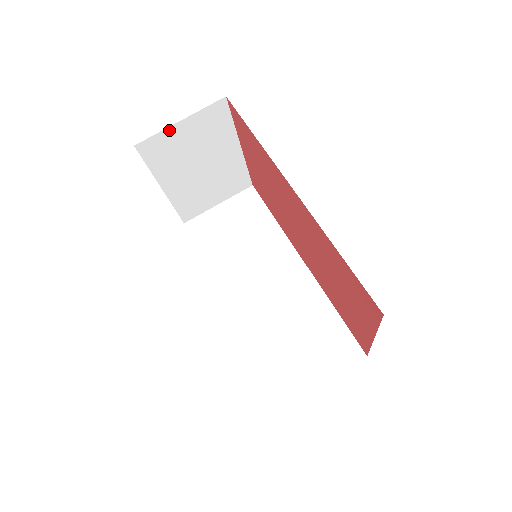
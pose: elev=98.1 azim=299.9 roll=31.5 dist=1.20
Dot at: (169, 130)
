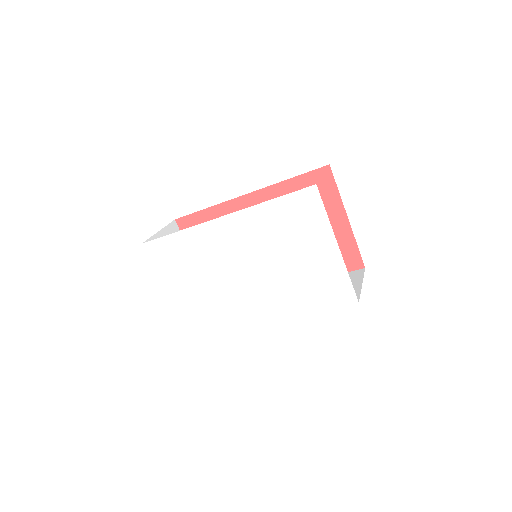
Dot at: (156, 237)
